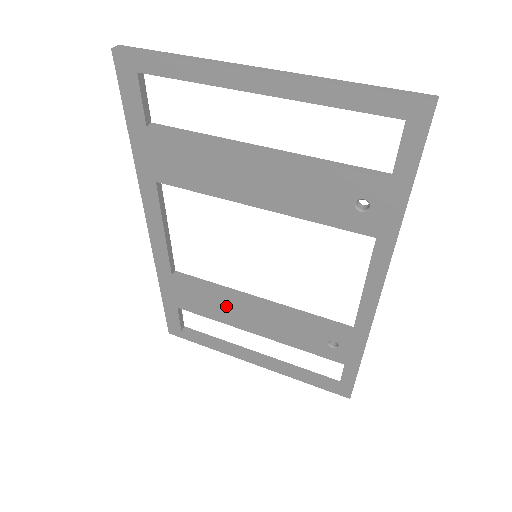
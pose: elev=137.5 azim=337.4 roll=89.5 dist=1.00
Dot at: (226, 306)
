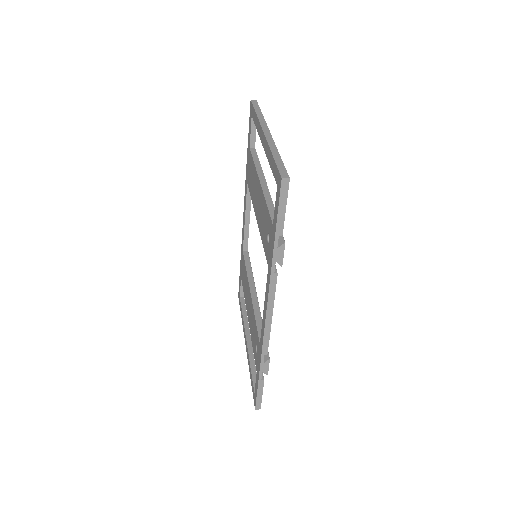
Dot at: occluded
